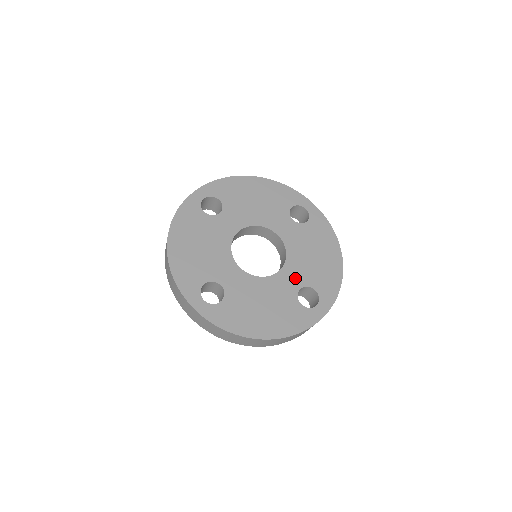
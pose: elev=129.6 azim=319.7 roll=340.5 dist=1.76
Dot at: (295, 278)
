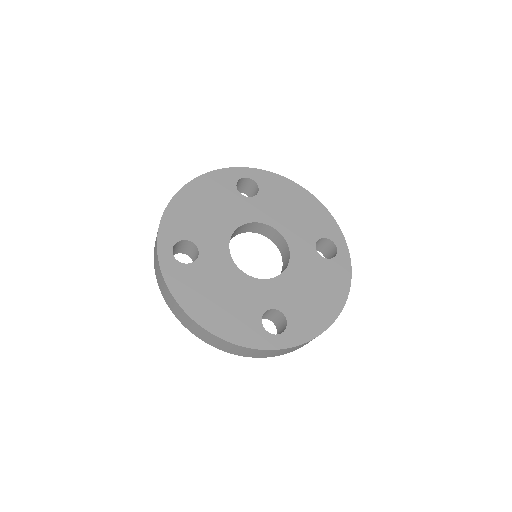
Dot at: (275, 296)
